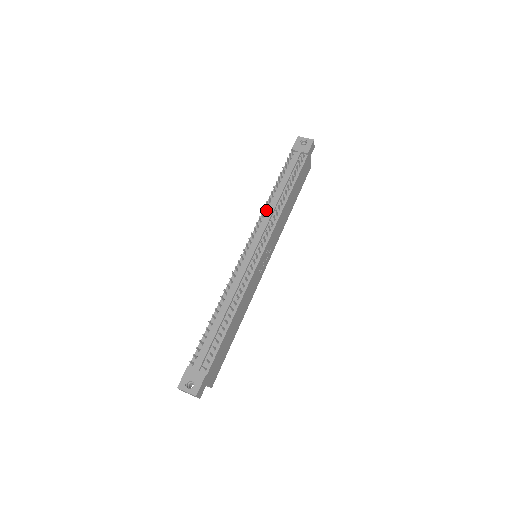
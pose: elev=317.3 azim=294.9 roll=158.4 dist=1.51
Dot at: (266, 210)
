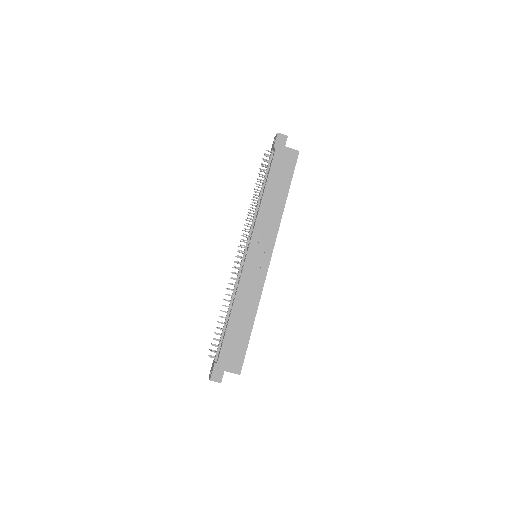
Dot at: occluded
